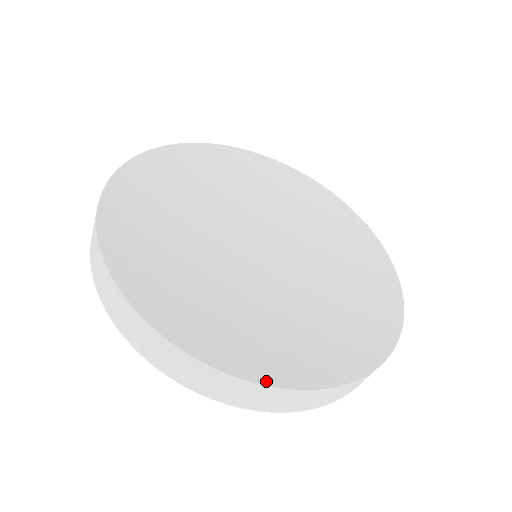
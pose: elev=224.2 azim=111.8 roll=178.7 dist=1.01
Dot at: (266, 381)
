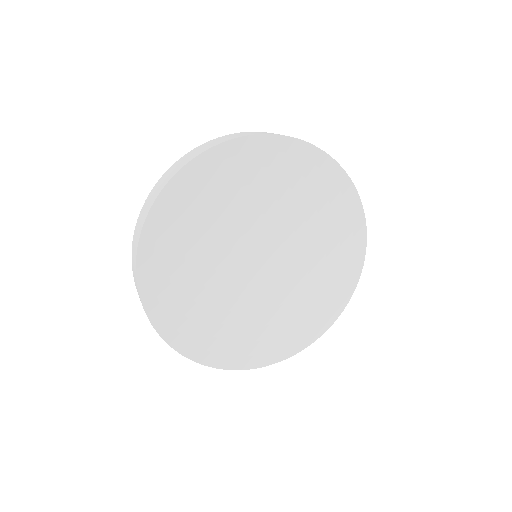
Dot at: (204, 362)
